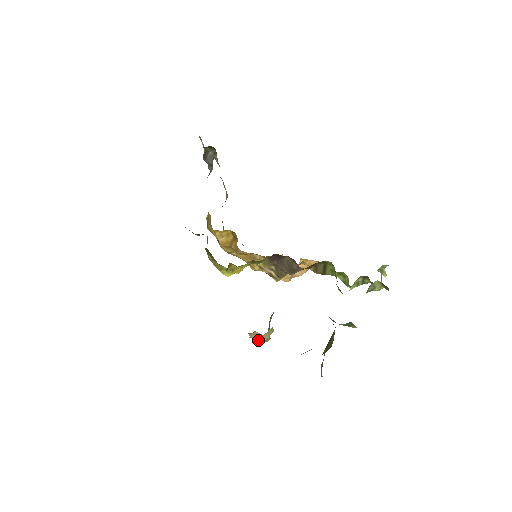
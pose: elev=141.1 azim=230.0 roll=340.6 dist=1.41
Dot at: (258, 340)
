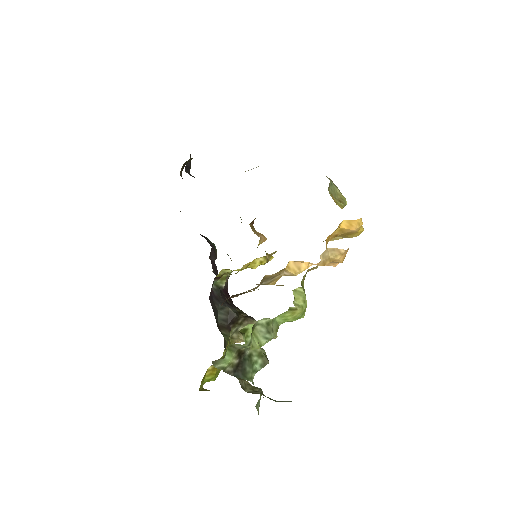
Dot at: occluded
